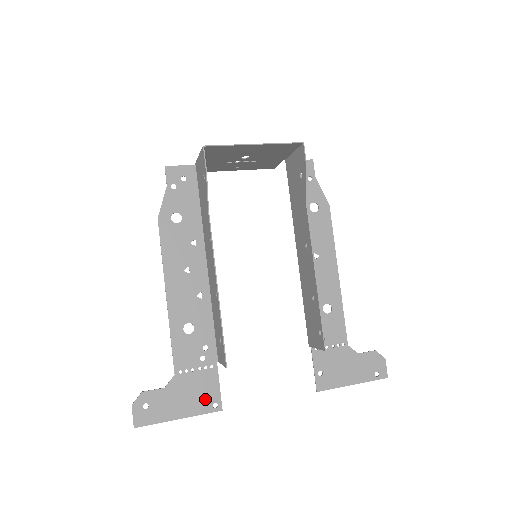
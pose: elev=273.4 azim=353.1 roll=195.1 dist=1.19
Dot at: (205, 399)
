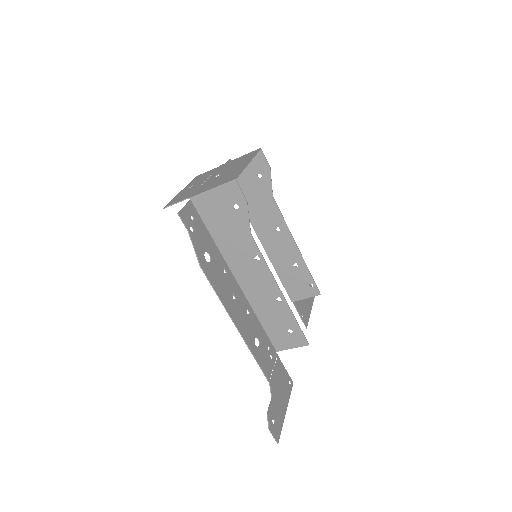
Dot at: (286, 384)
